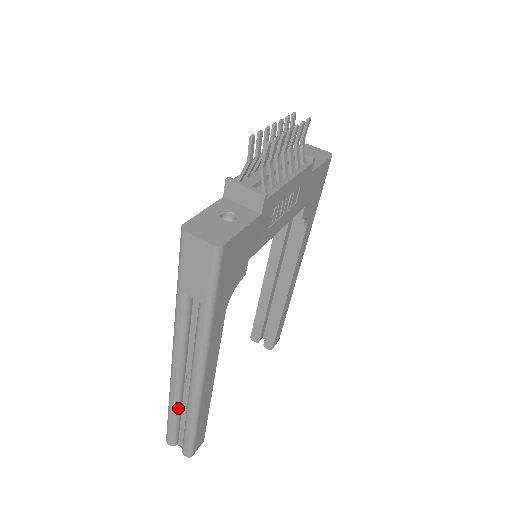
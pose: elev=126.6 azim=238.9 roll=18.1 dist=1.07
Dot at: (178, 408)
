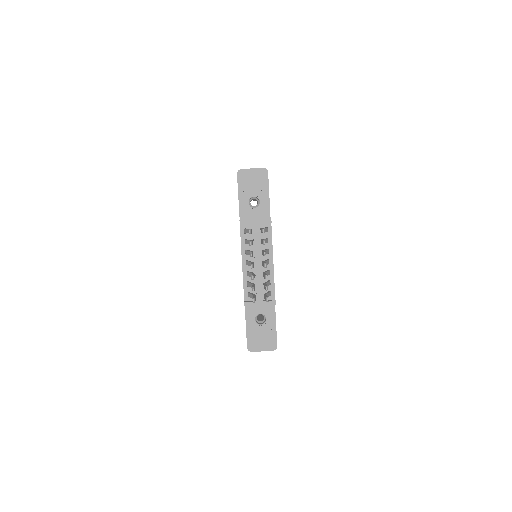
Dot at: occluded
